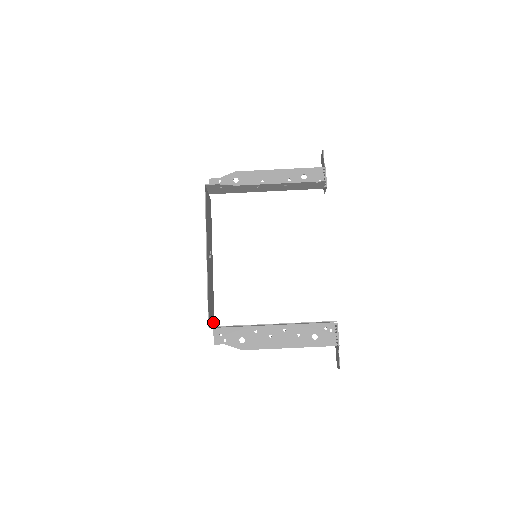
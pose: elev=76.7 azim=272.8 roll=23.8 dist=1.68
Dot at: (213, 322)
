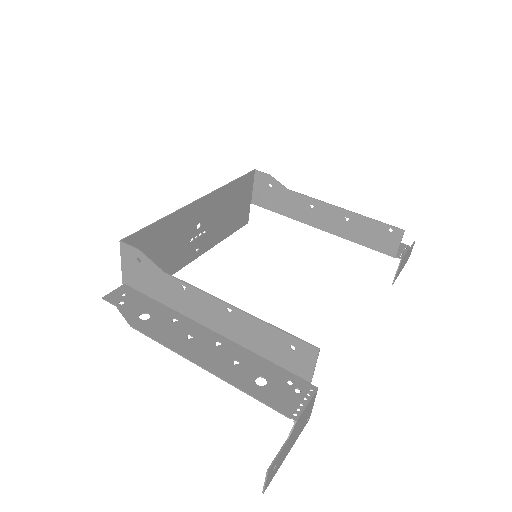
Dot at: occluded
